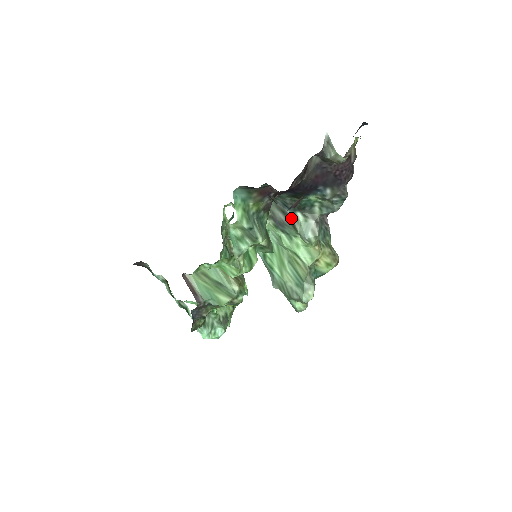
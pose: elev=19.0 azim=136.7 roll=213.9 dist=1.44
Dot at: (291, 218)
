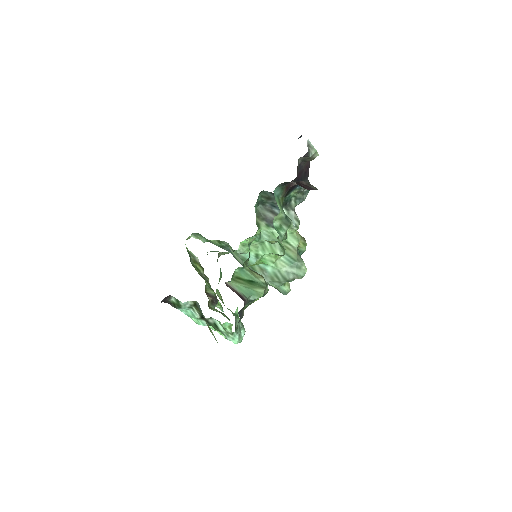
Dot at: occluded
